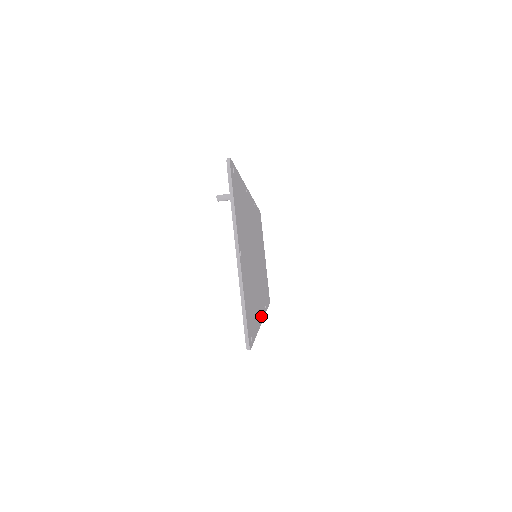
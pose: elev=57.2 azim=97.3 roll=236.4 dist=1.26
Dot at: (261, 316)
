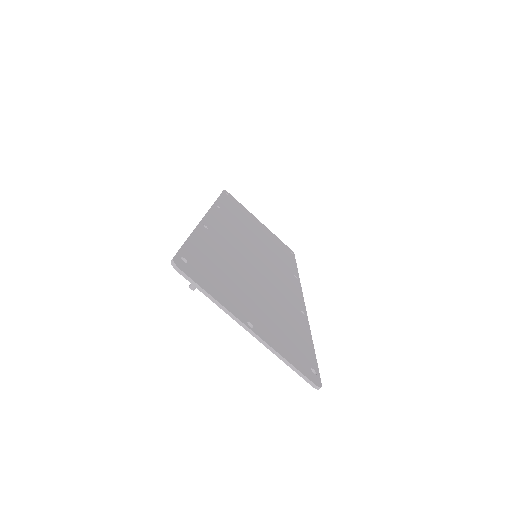
Dot at: (301, 305)
